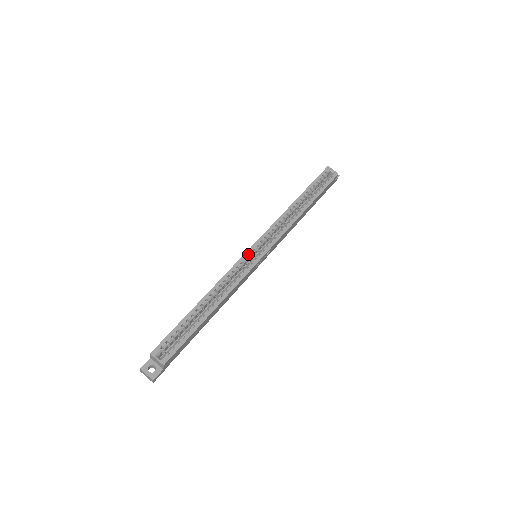
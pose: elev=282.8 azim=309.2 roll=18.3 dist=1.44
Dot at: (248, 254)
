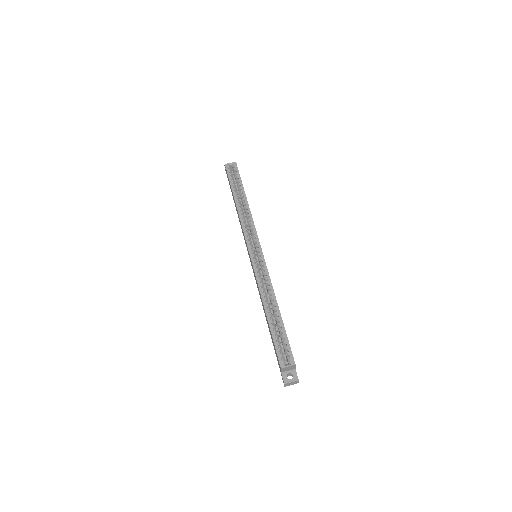
Dot at: (253, 259)
